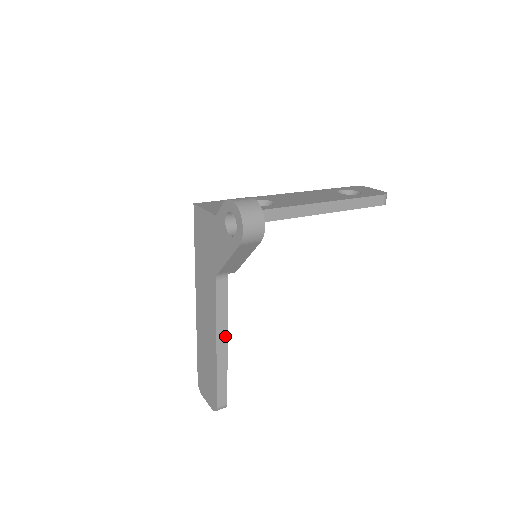
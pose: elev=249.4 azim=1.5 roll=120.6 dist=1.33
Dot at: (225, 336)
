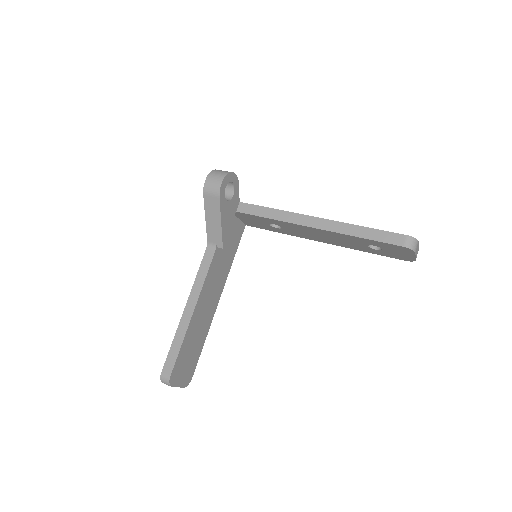
Dot at: (195, 303)
